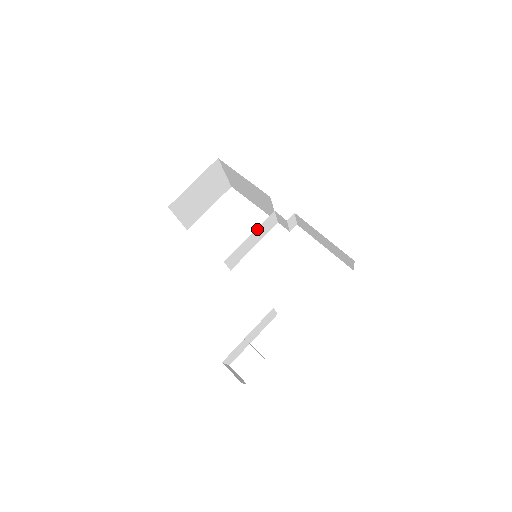
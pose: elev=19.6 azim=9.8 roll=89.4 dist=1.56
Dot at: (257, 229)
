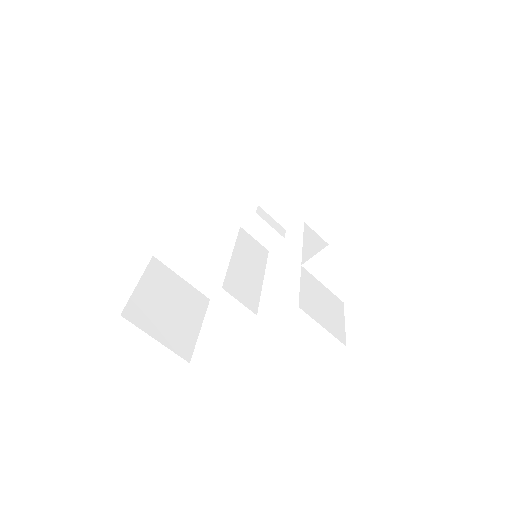
Dot at: (237, 249)
